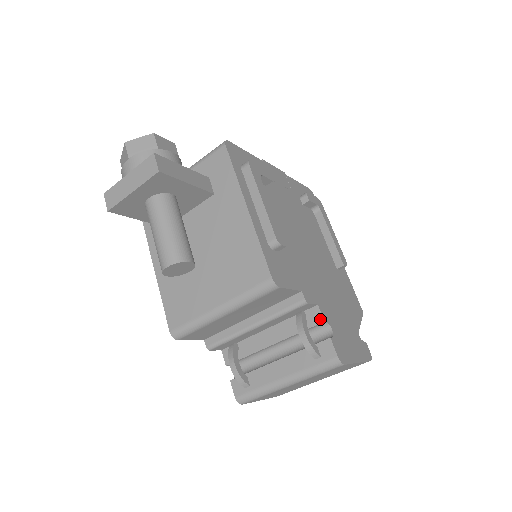
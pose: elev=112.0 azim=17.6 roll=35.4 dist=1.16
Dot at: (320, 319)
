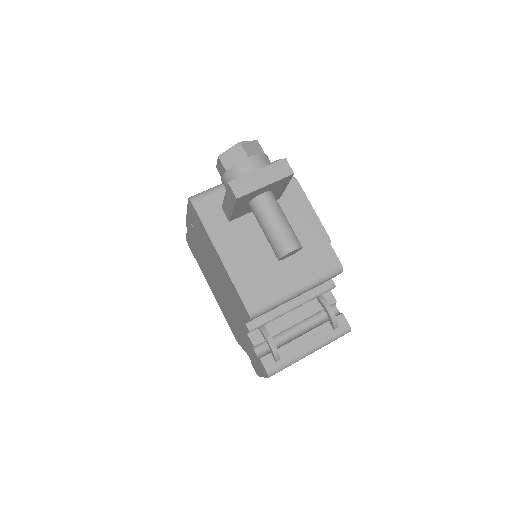
Dot at: (334, 300)
